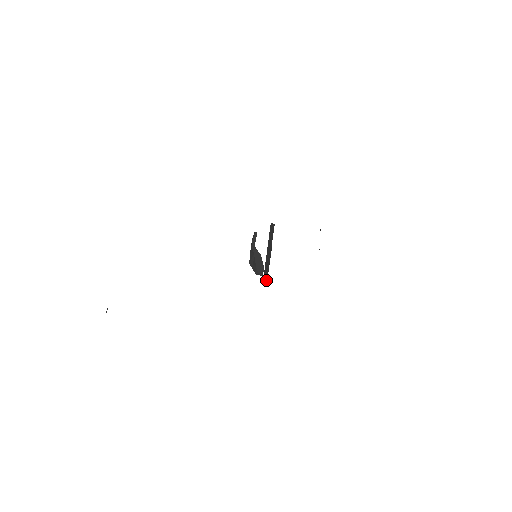
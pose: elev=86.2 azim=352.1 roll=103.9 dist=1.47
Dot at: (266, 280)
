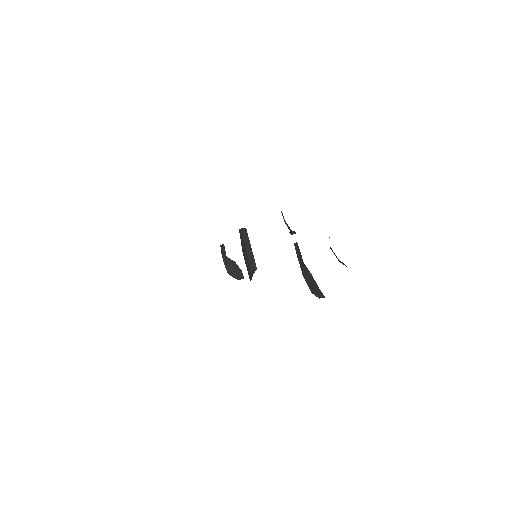
Dot at: (250, 280)
